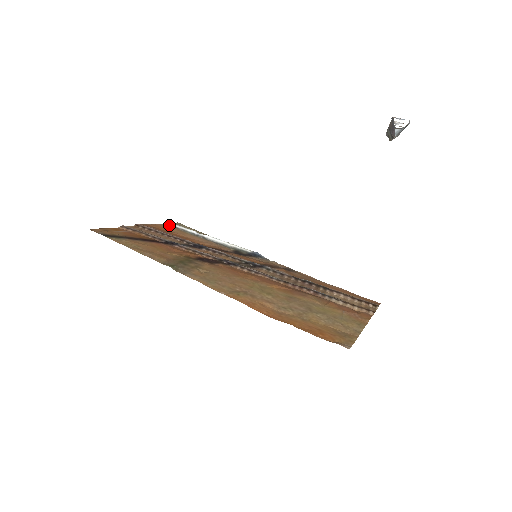
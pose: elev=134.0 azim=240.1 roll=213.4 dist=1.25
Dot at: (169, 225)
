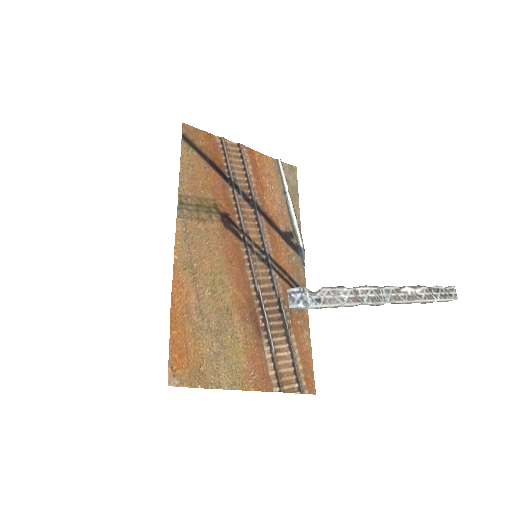
Dot at: (278, 164)
